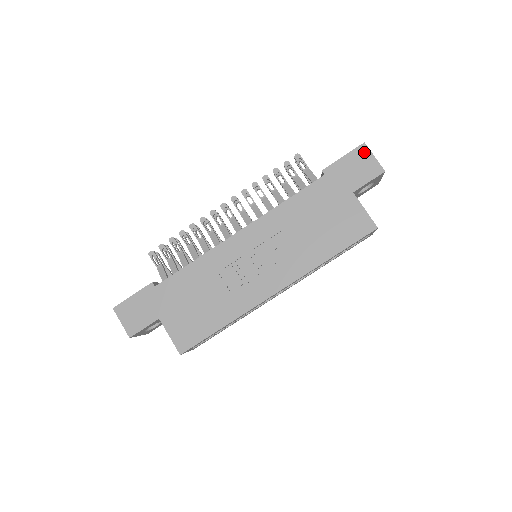
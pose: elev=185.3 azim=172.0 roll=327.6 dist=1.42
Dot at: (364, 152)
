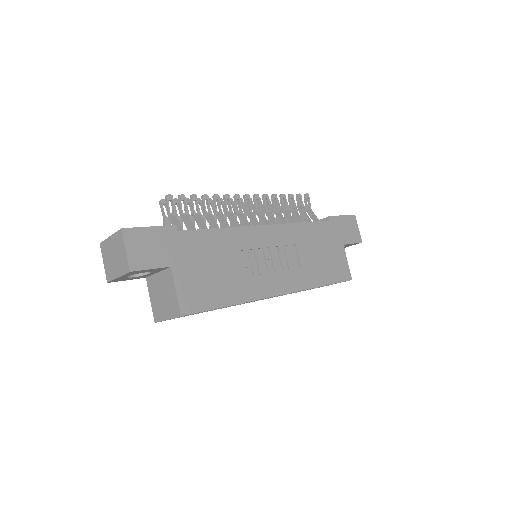
Dot at: (354, 221)
